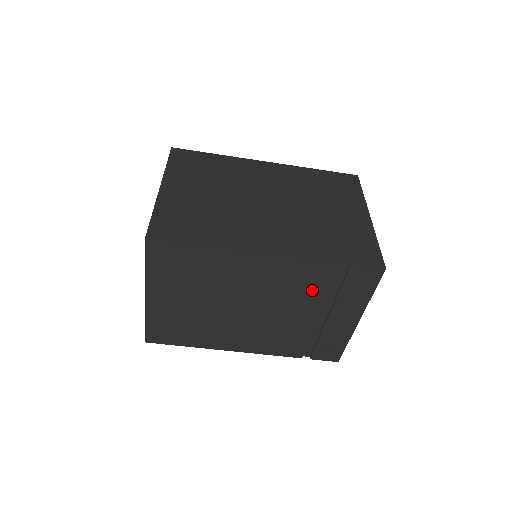
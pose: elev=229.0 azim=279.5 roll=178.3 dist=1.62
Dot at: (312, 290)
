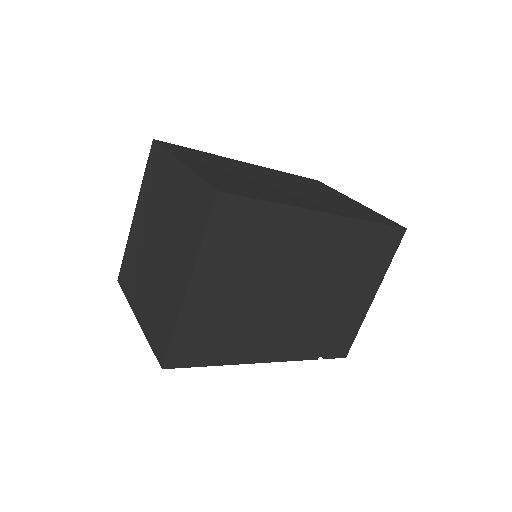
Dot at: occluded
